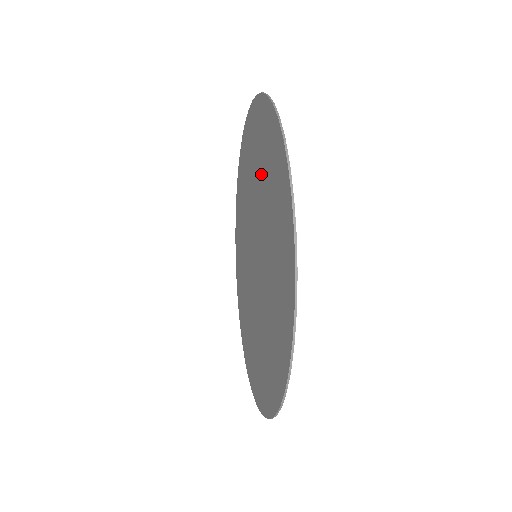
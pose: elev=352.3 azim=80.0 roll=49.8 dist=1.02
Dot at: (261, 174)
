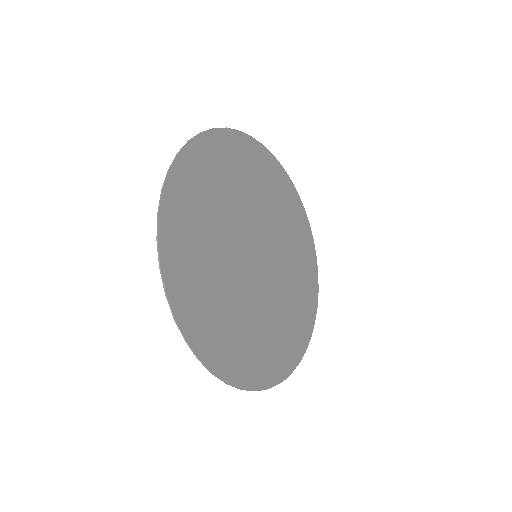
Dot at: (258, 191)
